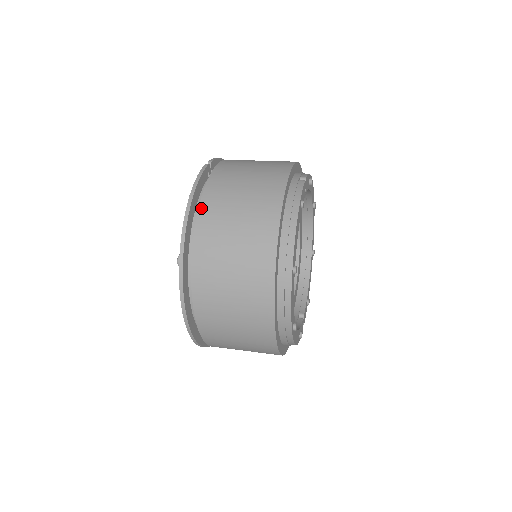
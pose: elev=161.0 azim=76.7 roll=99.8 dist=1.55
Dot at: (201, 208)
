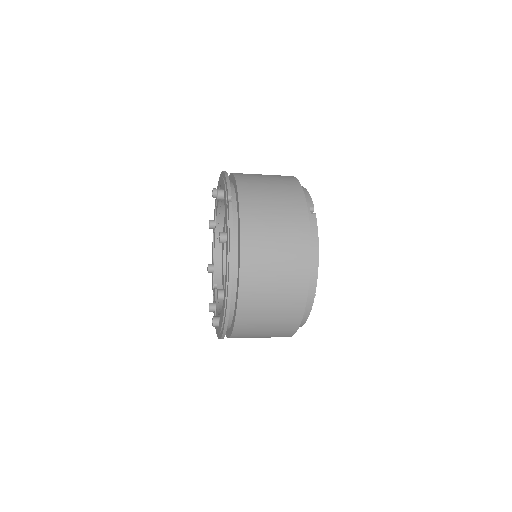
Dot at: (242, 260)
